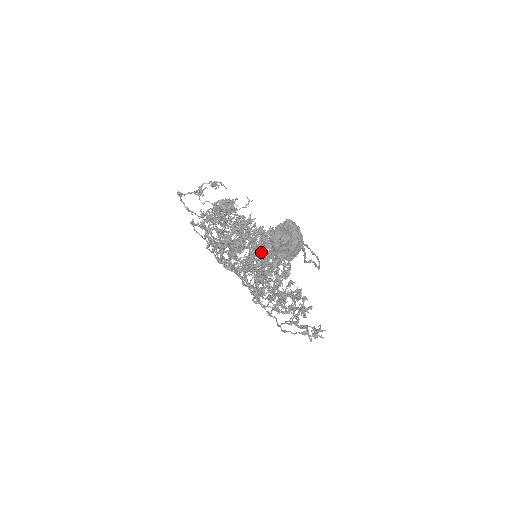
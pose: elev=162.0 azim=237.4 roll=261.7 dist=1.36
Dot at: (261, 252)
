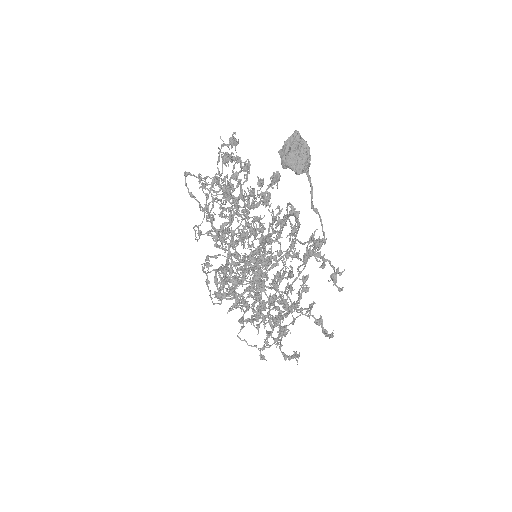
Dot at: occluded
